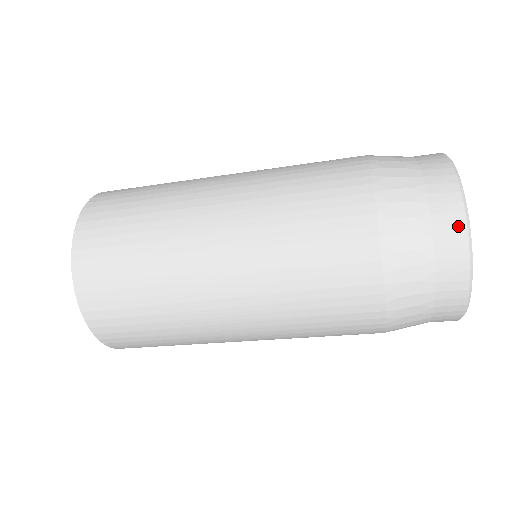
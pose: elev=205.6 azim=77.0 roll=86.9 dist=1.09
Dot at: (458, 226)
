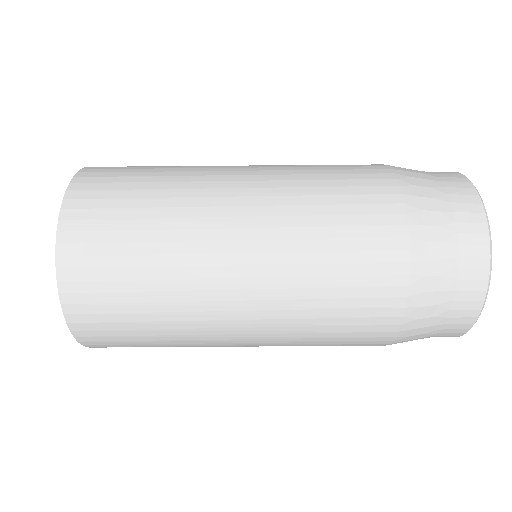
Dot at: (480, 224)
